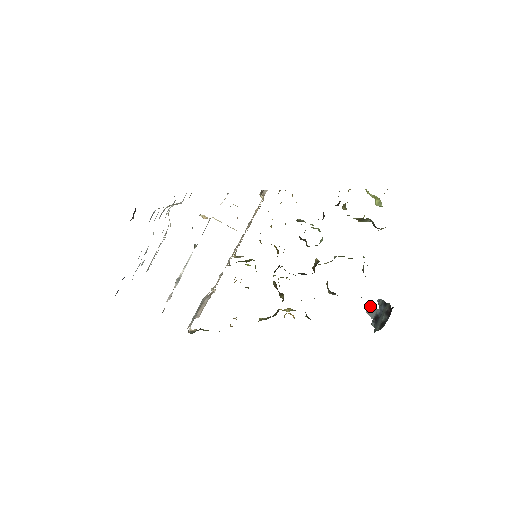
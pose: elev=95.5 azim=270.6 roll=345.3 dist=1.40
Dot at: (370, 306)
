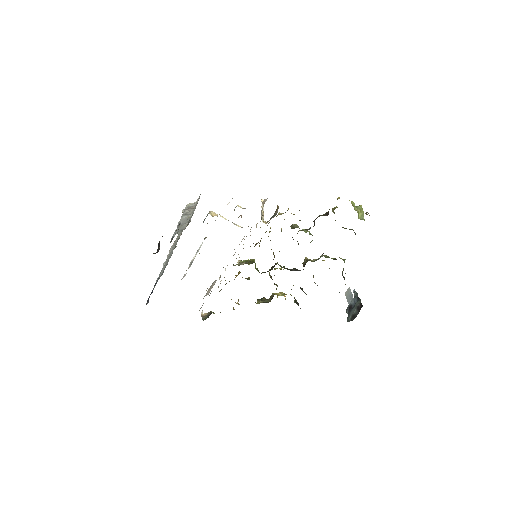
Dot at: (348, 289)
